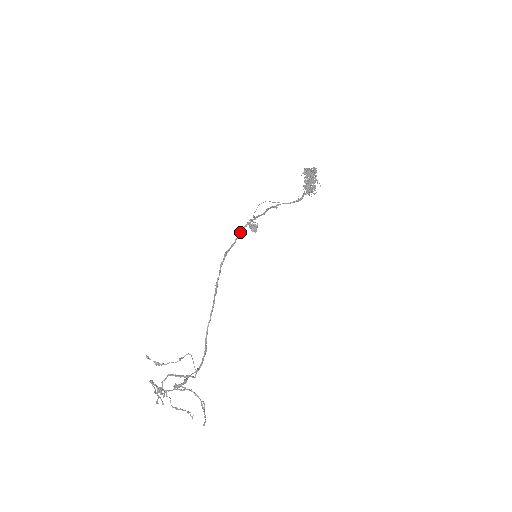
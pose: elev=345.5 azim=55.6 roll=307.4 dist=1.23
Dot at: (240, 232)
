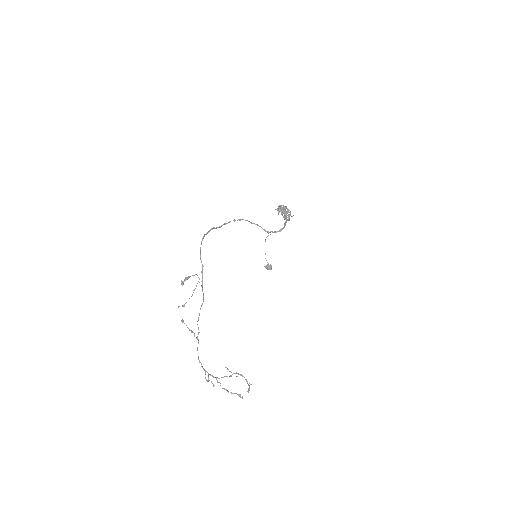
Dot at: (226, 223)
